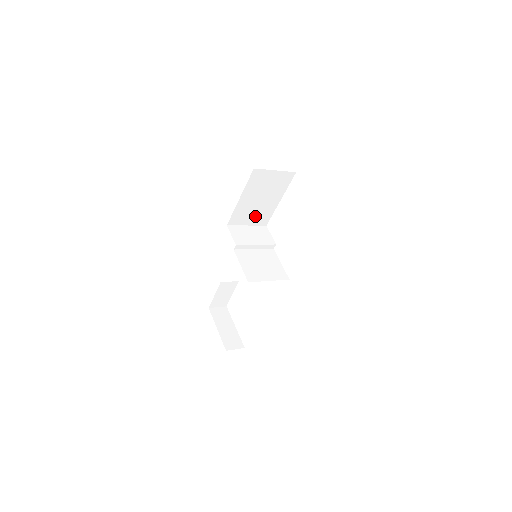
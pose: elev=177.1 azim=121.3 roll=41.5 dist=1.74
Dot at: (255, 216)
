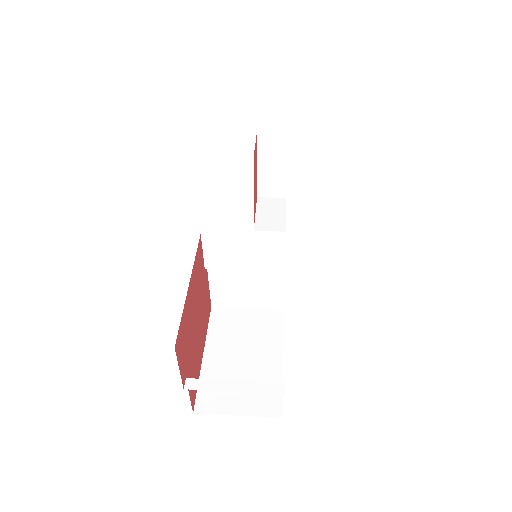
Dot at: occluded
